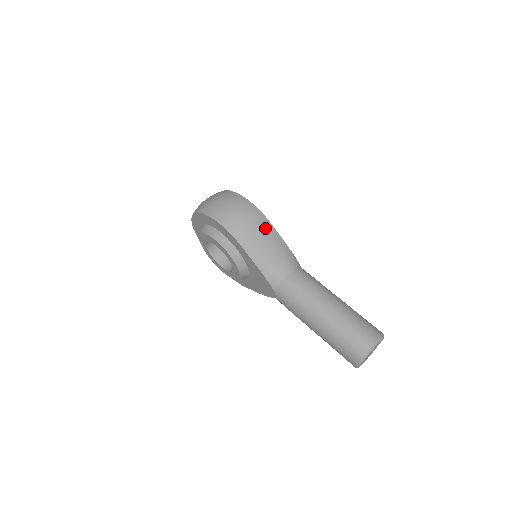
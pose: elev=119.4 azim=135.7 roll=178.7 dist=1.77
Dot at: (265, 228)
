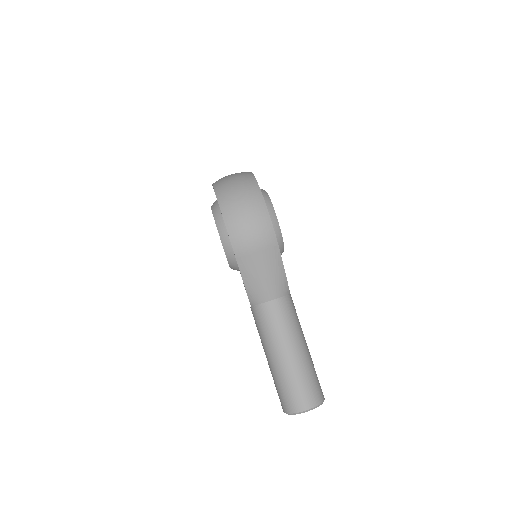
Dot at: (269, 250)
